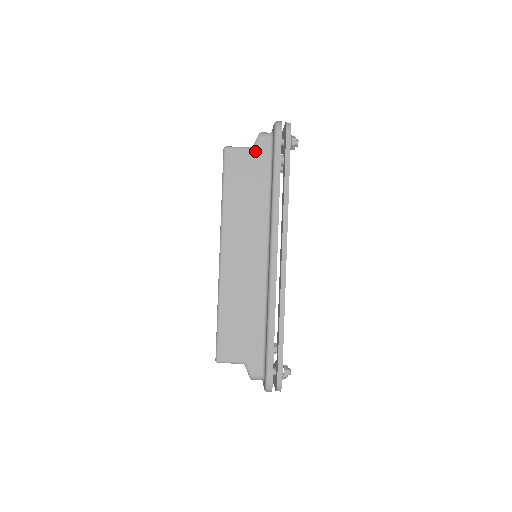
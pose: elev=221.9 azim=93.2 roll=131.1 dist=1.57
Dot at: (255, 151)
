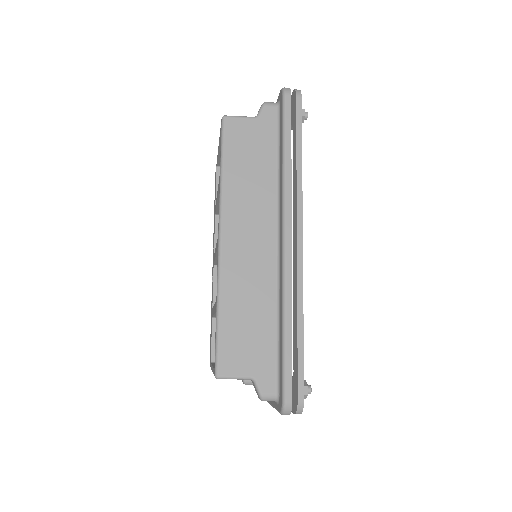
Dot at: (259, 121)
